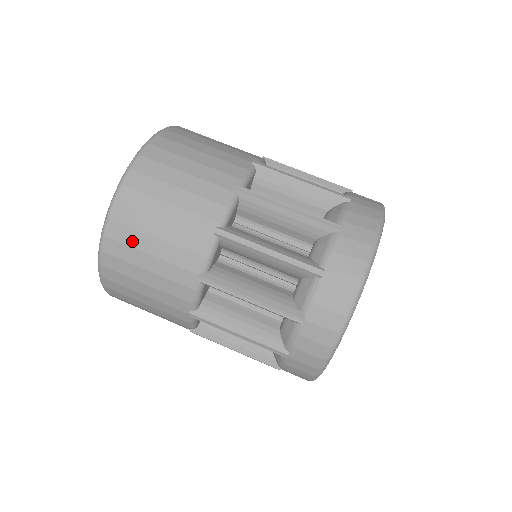
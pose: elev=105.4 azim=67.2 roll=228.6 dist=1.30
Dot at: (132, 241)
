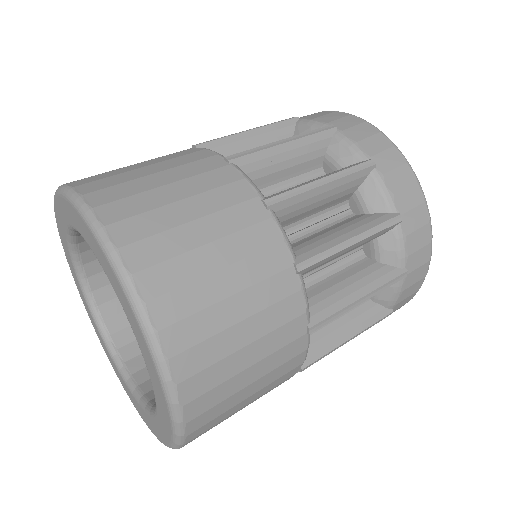
Dot at: (196, 302)
